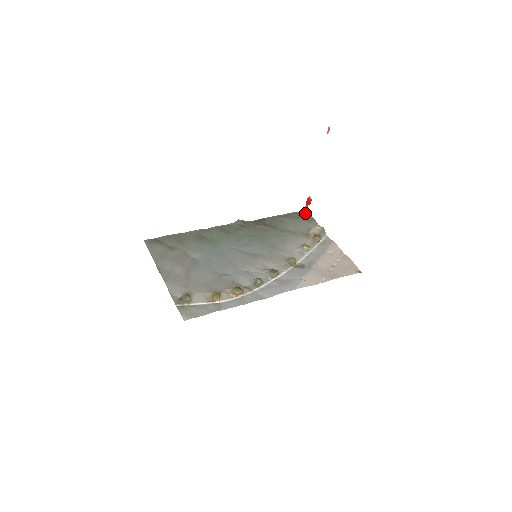
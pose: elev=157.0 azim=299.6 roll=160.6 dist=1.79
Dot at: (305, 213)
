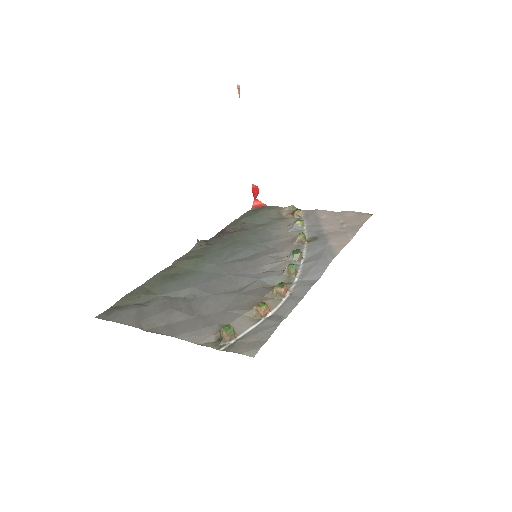
Dot at: (259, 207)
